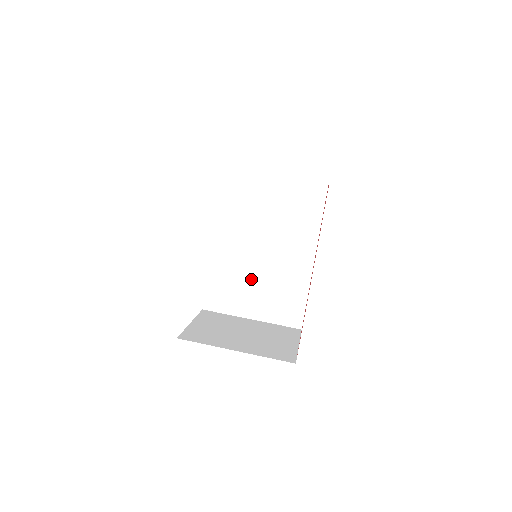
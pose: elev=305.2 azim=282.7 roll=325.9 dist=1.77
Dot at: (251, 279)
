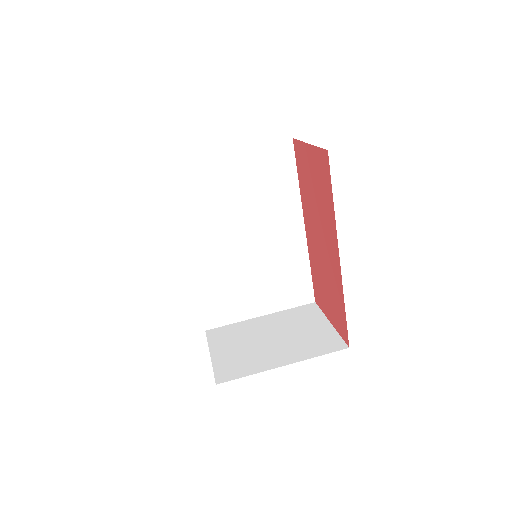
Dot at: (246, 277)
